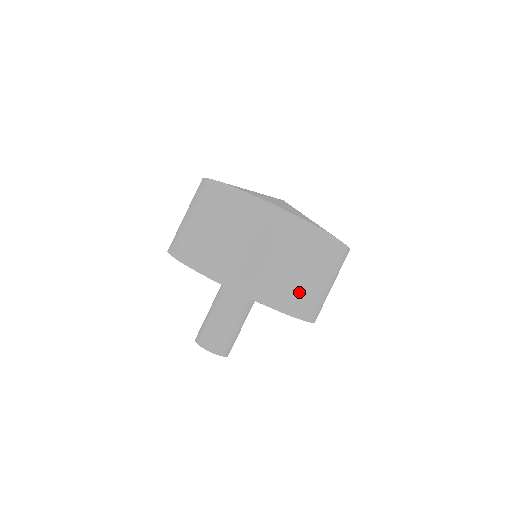
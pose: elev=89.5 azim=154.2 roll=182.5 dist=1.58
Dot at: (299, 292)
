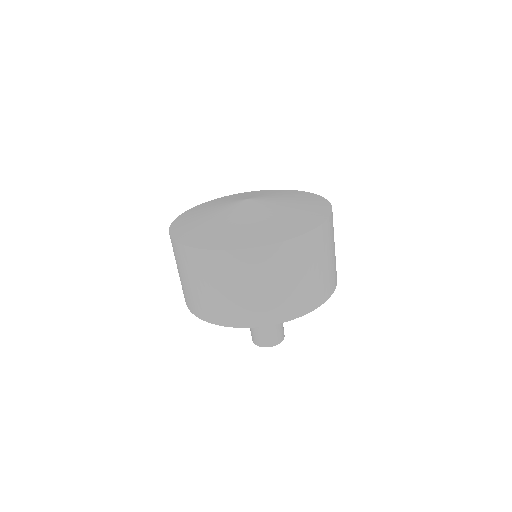
Dot at: (292, 298)
